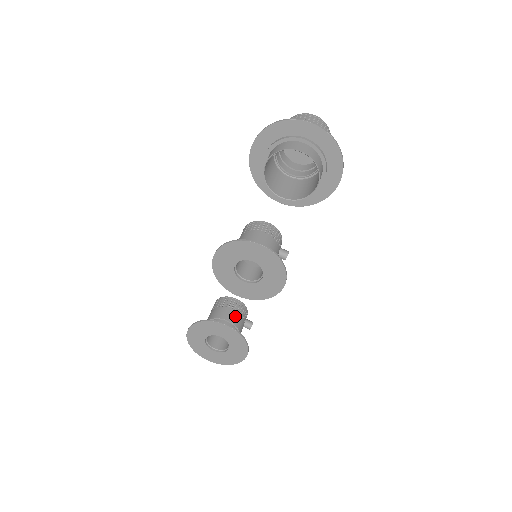
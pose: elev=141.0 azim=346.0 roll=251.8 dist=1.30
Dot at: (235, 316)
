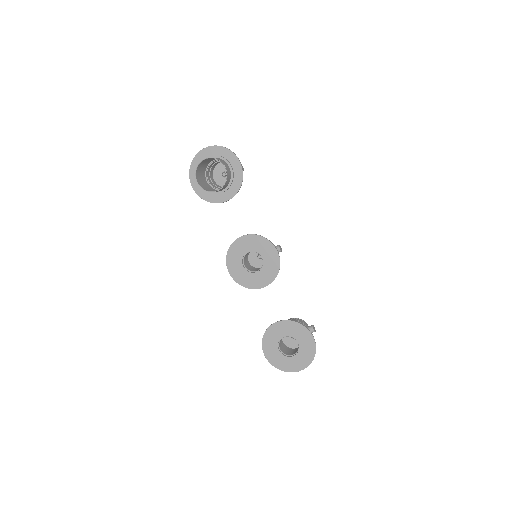
Dot at: occluded
